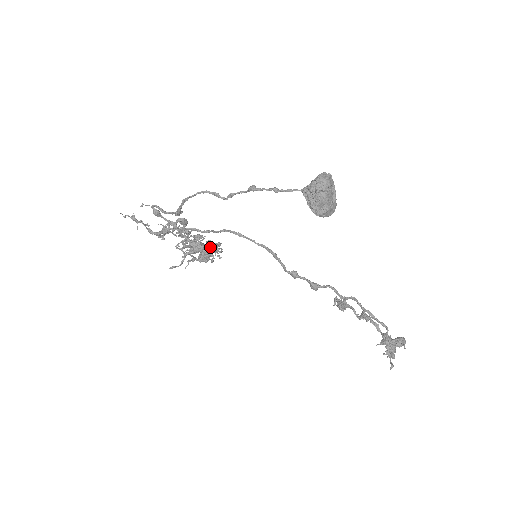
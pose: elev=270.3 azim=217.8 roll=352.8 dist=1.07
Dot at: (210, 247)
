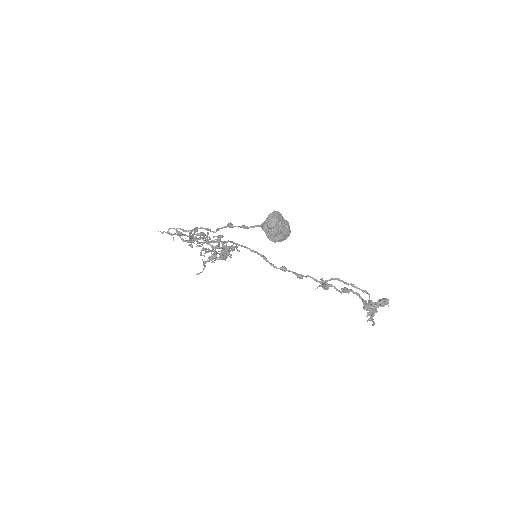
Dot at: (225, 250)
